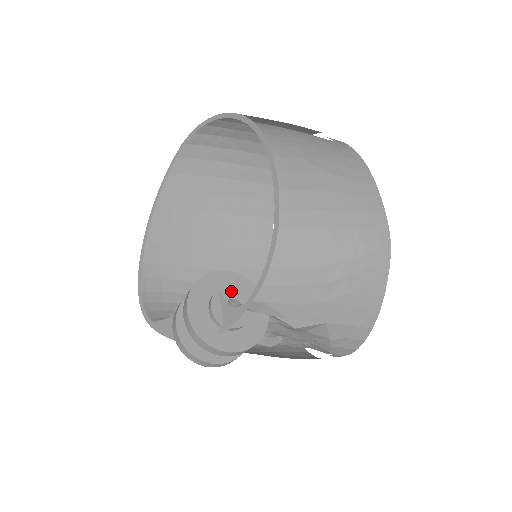
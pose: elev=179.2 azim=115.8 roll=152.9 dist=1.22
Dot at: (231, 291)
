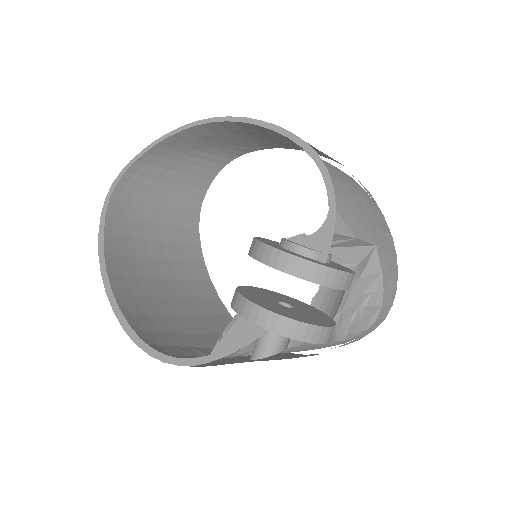
Dot at: occluded
